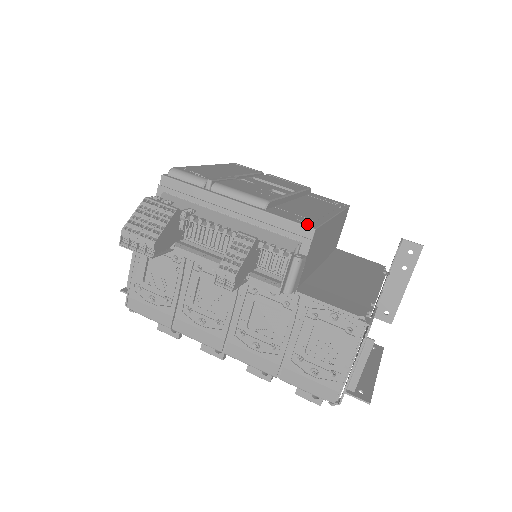
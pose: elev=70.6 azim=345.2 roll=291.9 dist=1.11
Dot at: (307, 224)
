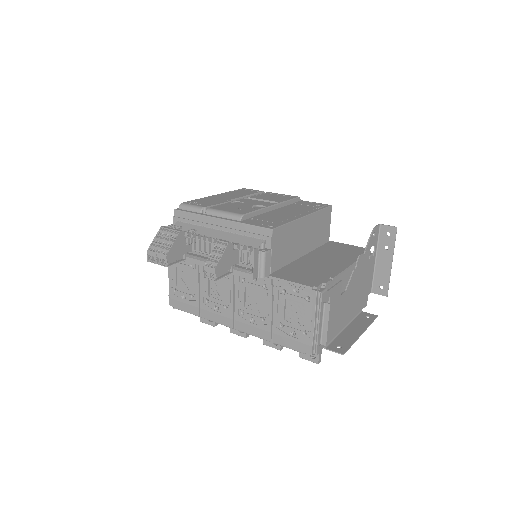
Dot at: (268, 226)
